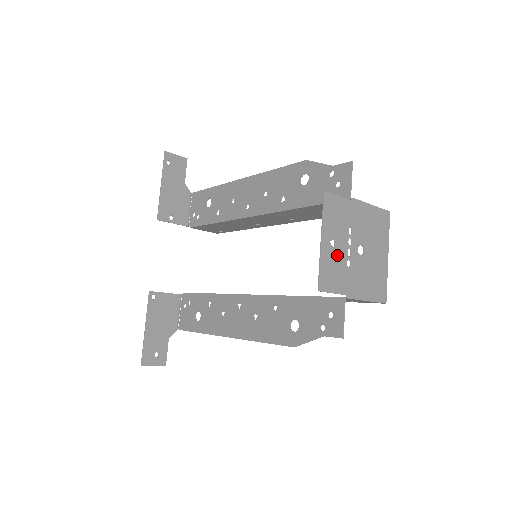
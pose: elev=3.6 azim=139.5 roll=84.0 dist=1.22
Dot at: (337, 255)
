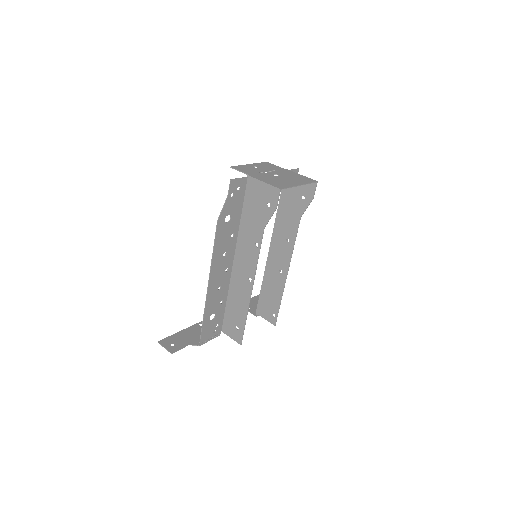
Dot at: (255, 169)
